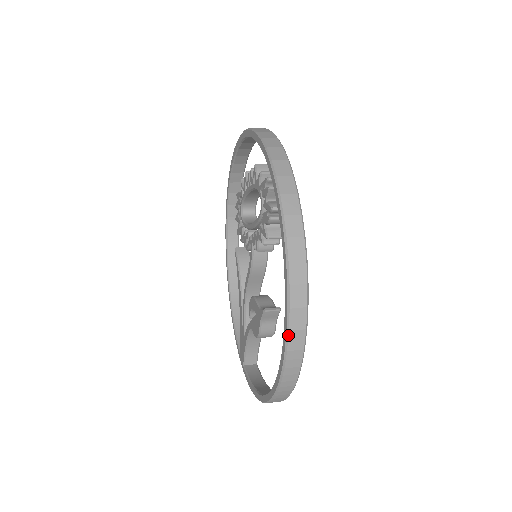
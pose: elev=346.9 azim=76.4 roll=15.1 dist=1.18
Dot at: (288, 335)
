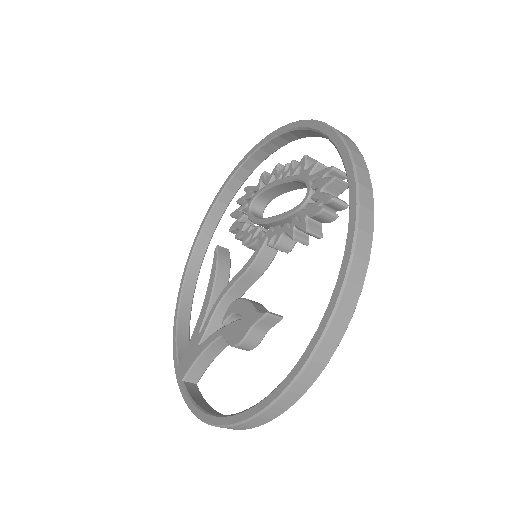
Dot at: (322, 340)
